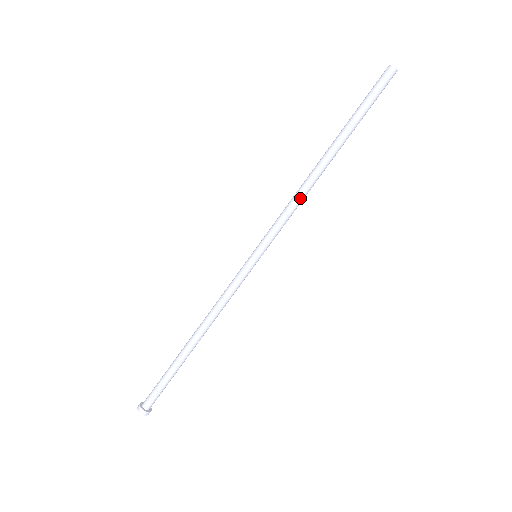
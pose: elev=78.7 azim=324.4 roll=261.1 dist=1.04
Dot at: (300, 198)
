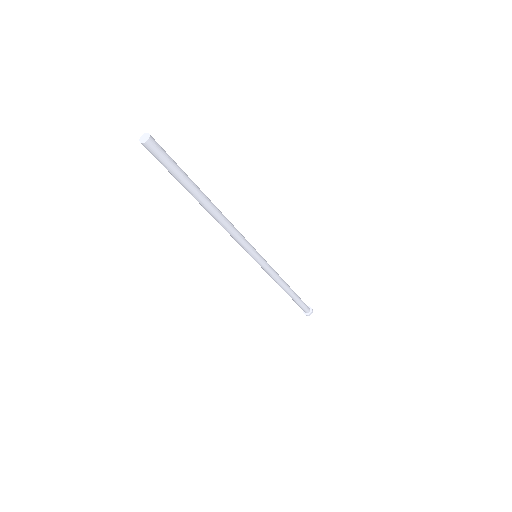
Dot at: (232, 228)
